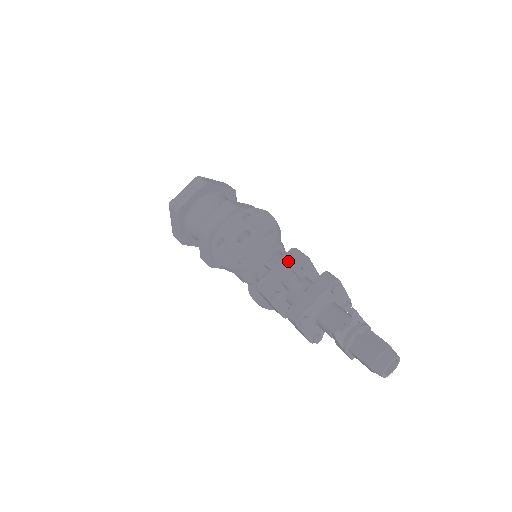
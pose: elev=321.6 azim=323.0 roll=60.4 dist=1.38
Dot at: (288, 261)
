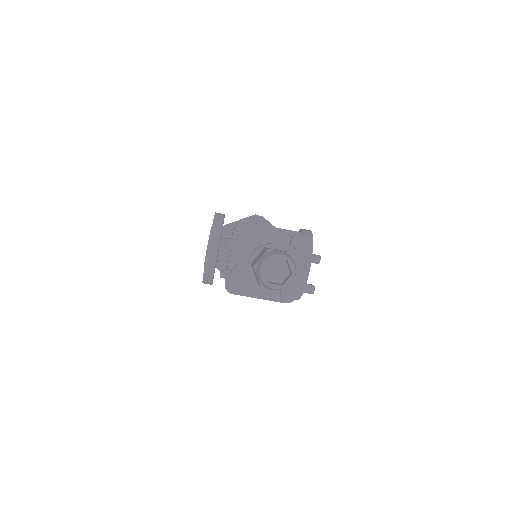
Dot at: occluded
